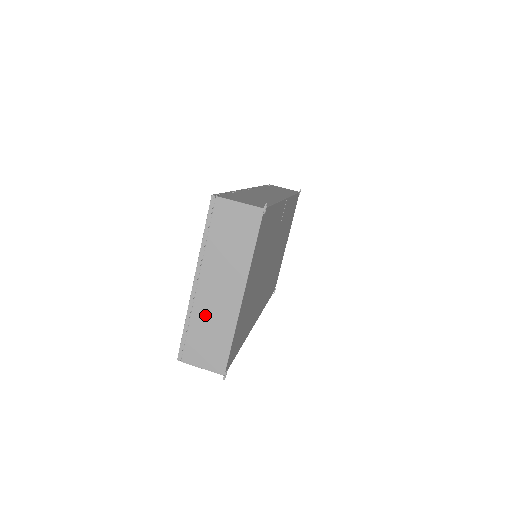
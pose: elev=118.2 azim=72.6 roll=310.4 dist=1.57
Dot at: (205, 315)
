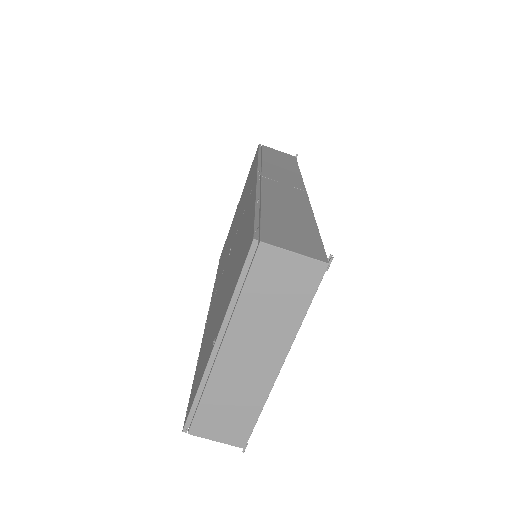
Dot at: (226, 385)
